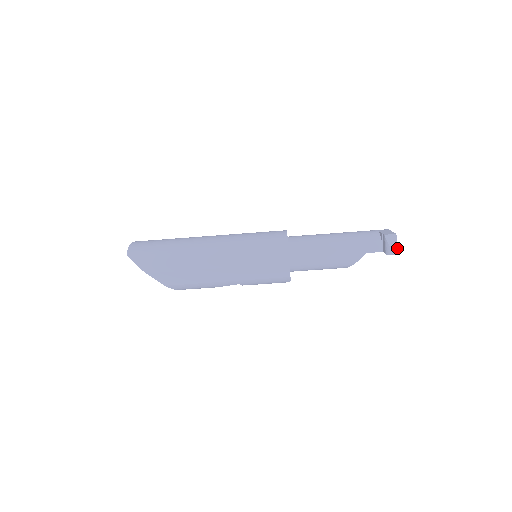
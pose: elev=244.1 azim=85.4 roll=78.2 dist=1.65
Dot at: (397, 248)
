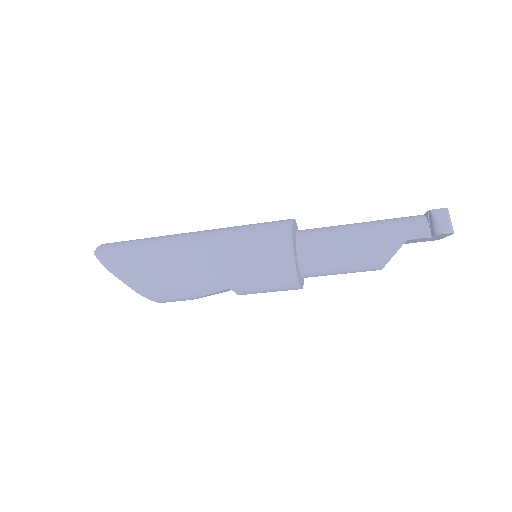
Dot at: (450, 225)
